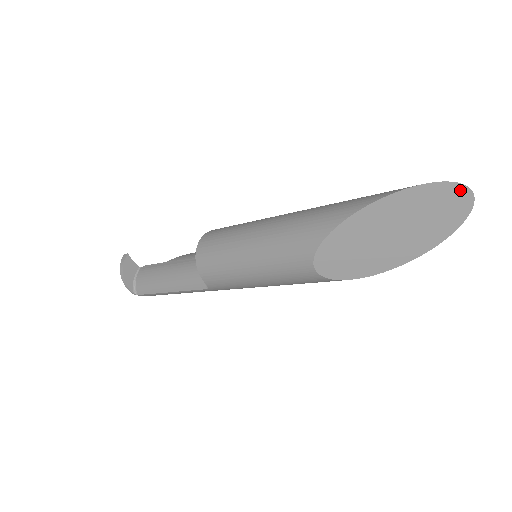
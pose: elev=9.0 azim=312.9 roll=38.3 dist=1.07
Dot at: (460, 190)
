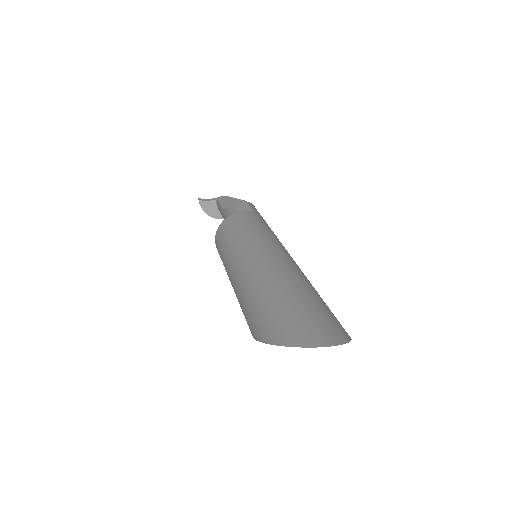
Dot at: (316, 346)
